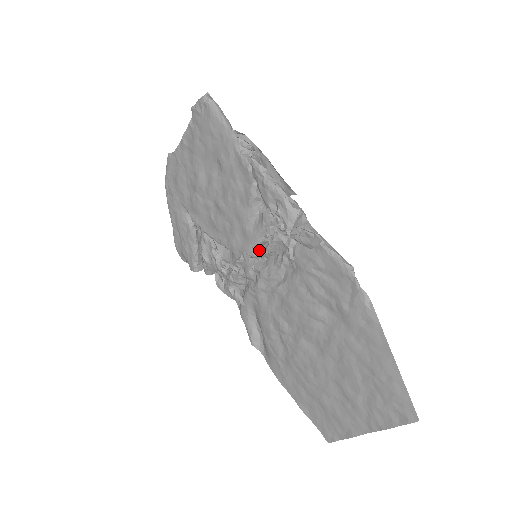
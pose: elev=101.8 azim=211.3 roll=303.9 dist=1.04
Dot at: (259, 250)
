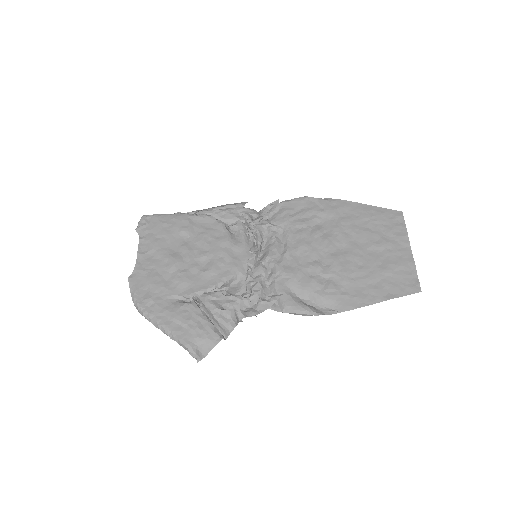
Dot at: (254, 251)
